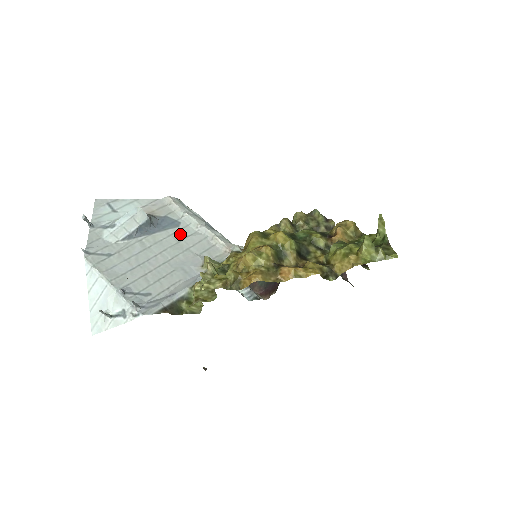
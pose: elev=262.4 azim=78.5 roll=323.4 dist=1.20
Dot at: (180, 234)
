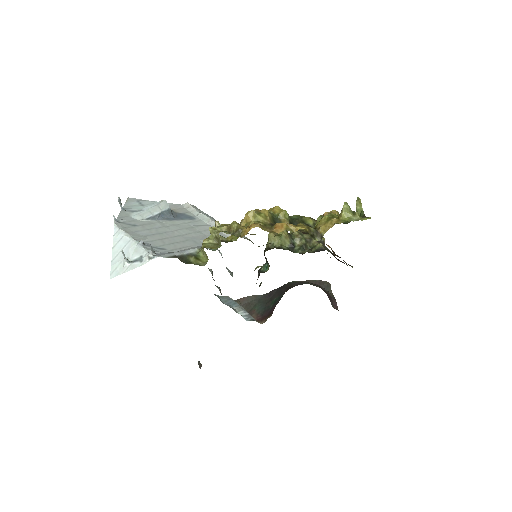
Dot at: (194, 224)
